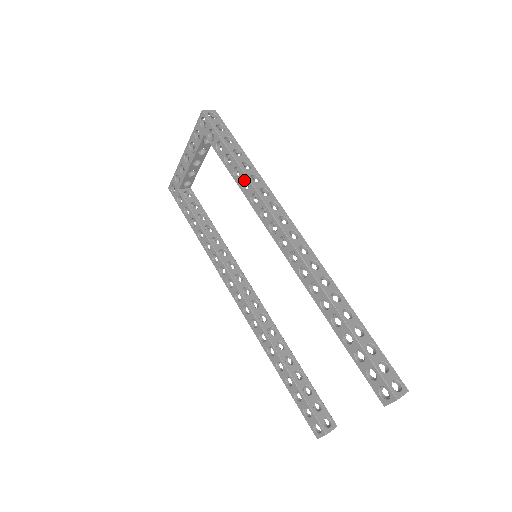
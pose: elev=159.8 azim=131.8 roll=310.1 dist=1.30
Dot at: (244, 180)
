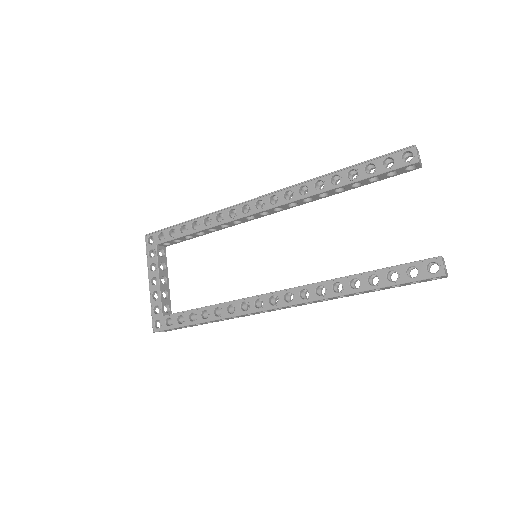
Dot at: (204, 221)
